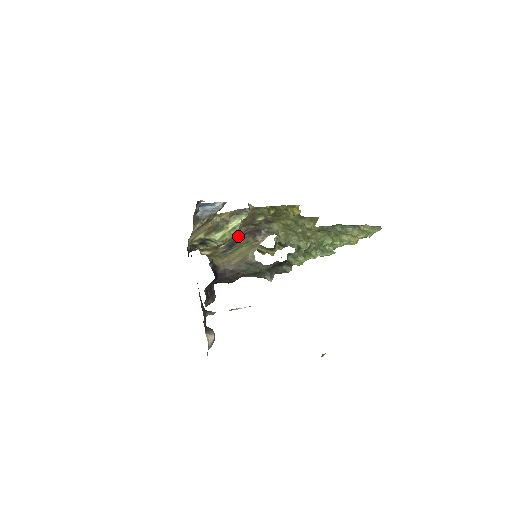
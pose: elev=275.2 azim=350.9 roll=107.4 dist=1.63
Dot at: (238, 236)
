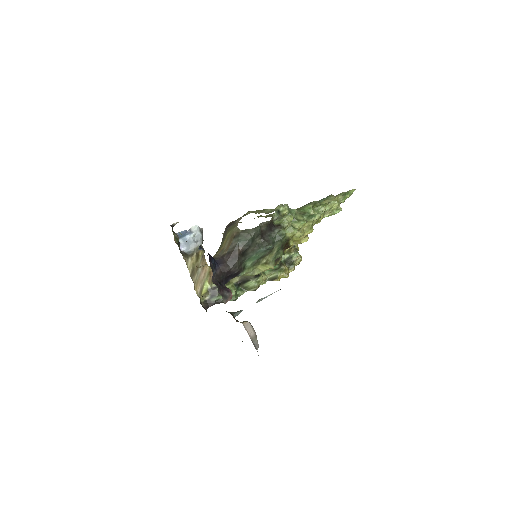
Dot at: occluded
